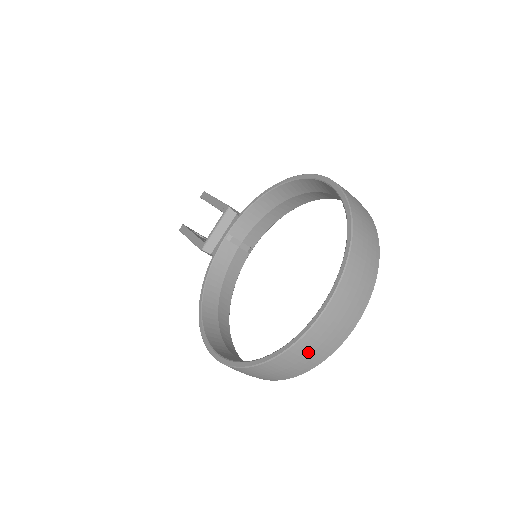
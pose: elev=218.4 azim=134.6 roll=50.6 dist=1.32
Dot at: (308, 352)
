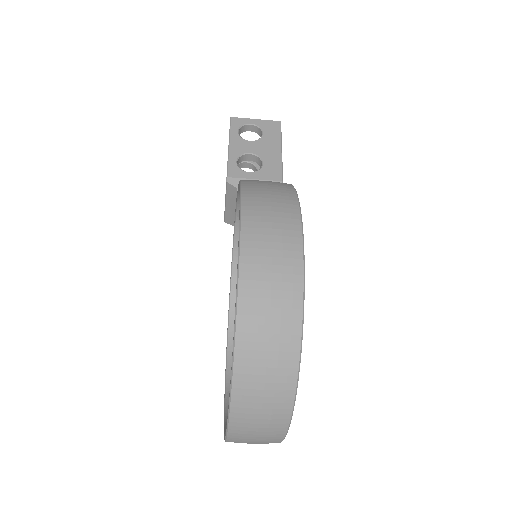
Dot at: occluded
